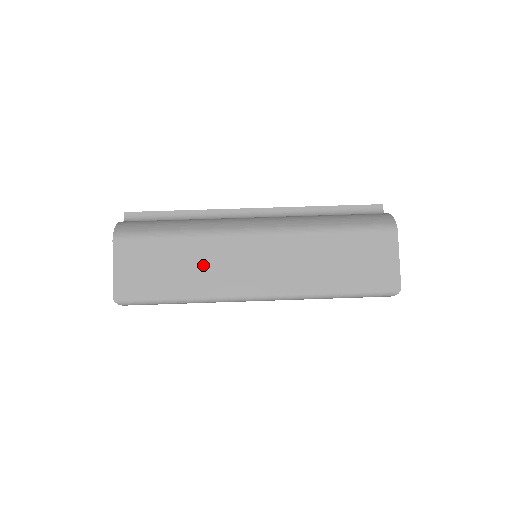
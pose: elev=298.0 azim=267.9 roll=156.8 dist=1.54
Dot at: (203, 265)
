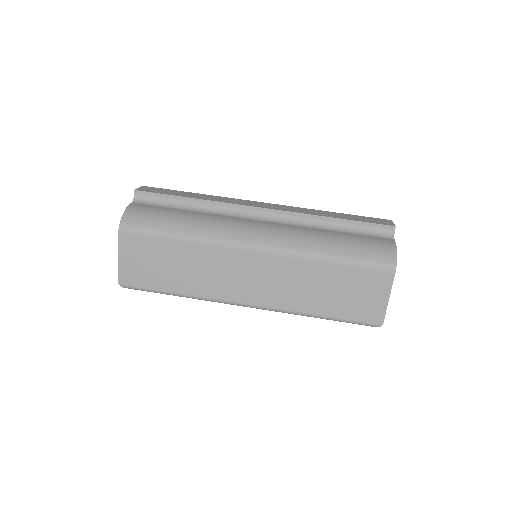
Dot at: (200, 269)
